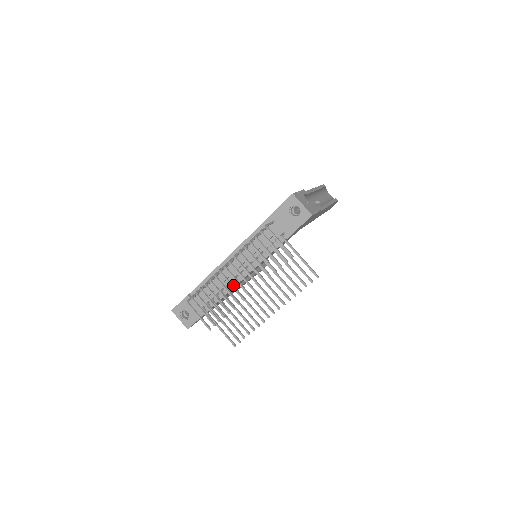
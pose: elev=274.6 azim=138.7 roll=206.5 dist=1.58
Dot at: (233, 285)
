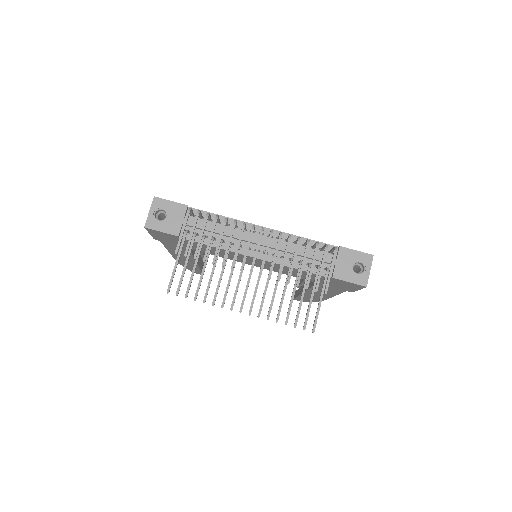
Dot at: occluded
